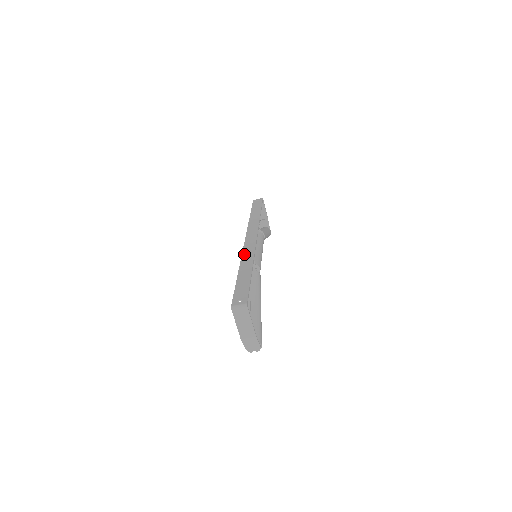
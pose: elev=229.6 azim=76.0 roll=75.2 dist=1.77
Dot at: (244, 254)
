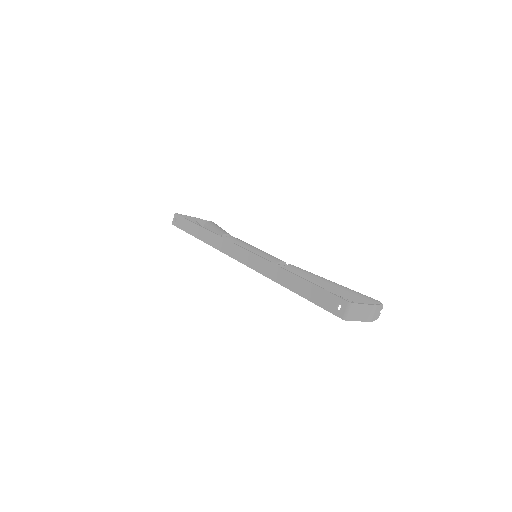
Dot at: (261, 271)
